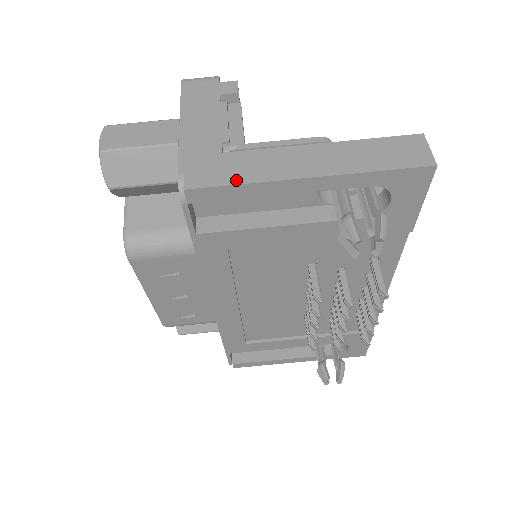
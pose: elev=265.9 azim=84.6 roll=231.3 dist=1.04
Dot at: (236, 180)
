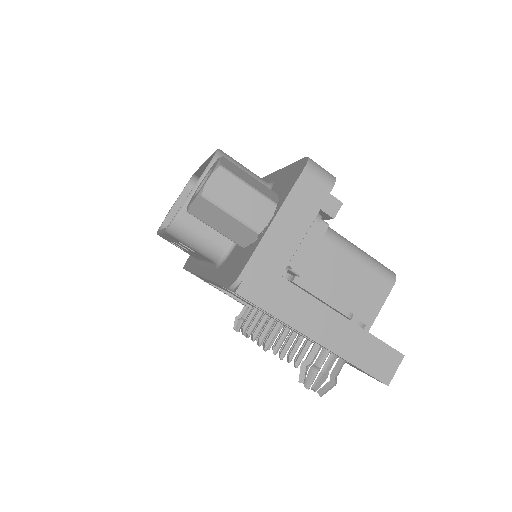
Dot at: (273, 310)
